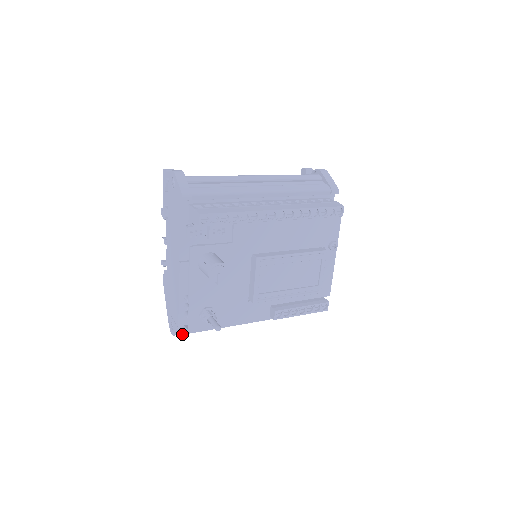
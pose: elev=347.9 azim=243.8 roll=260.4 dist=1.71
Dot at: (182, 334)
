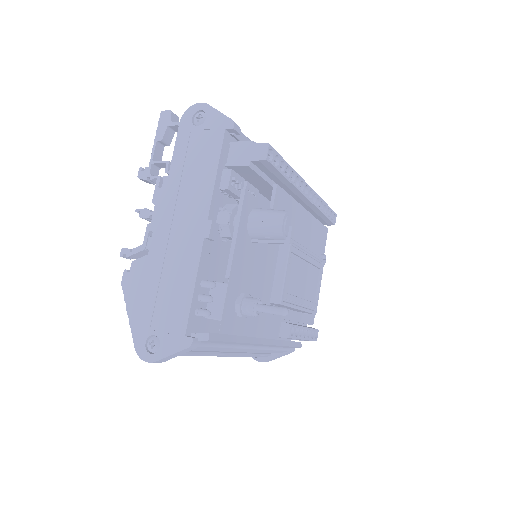
Dot at: (192, 346)
